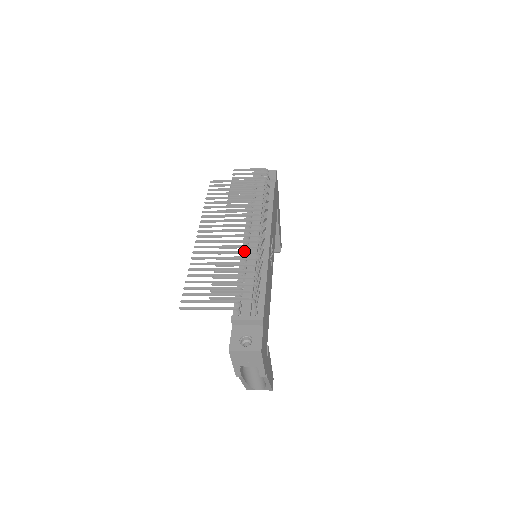
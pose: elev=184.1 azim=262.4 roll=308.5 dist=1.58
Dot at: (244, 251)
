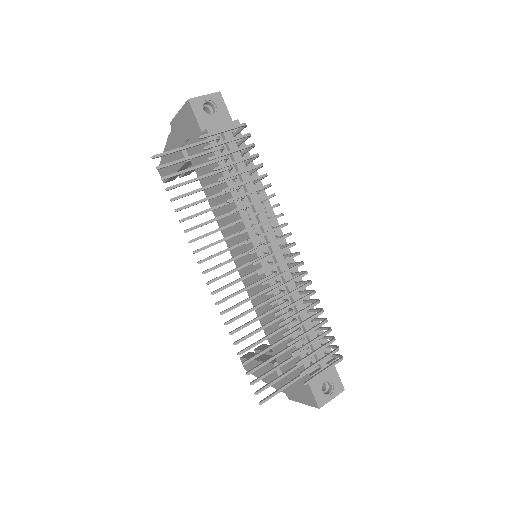
Dot at: (303, 298)
